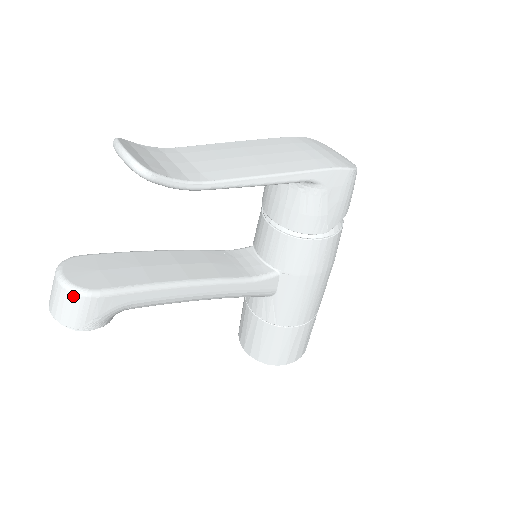
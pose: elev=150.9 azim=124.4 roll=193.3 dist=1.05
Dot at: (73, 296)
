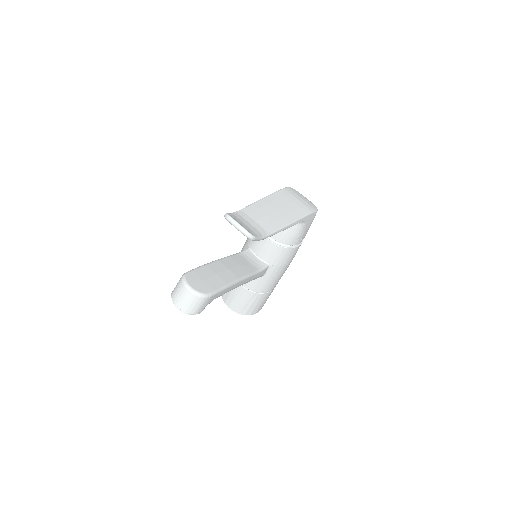
Dot at: (199, 298)
